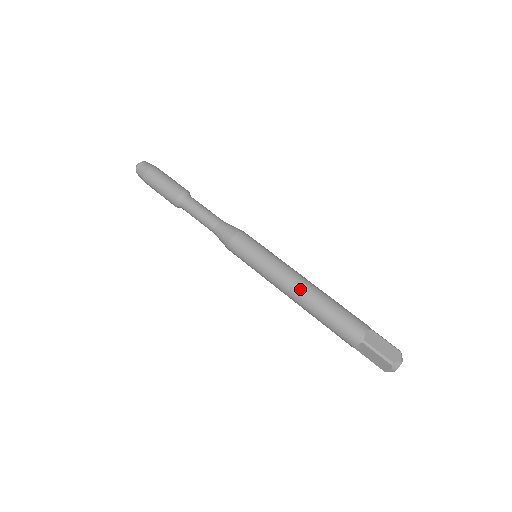
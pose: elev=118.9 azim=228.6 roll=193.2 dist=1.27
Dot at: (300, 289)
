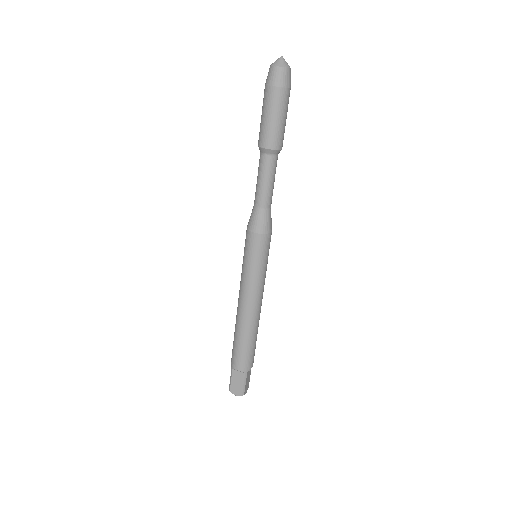
Dot at: (257, 314)
